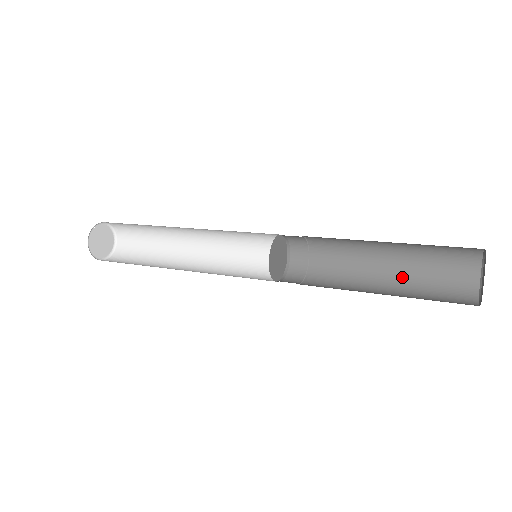
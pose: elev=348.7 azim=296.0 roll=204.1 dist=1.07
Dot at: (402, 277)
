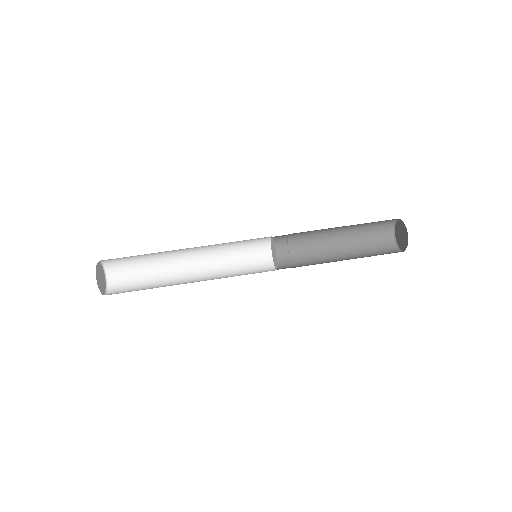
Dot at: (351, 242)
